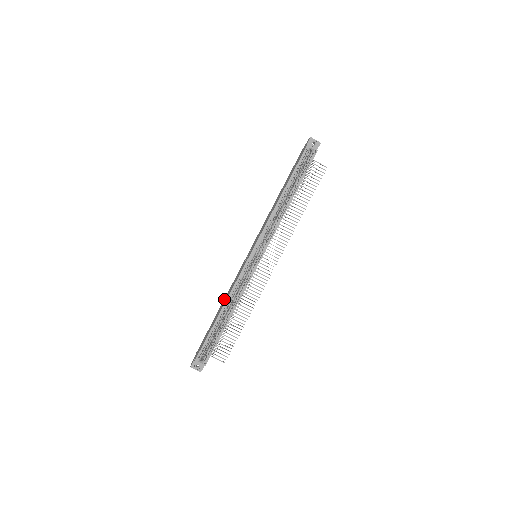
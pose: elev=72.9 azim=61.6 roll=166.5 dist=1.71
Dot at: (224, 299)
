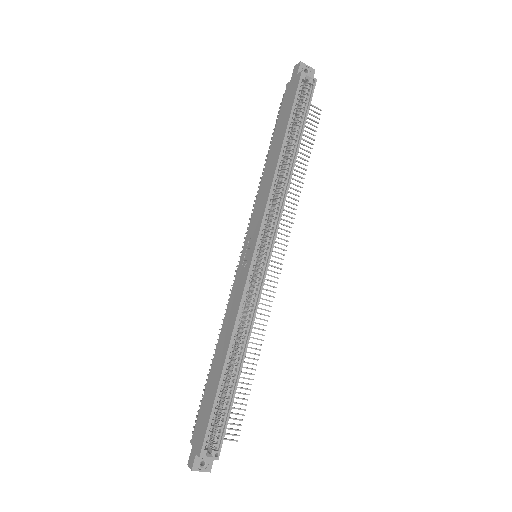
Dot at: (220, 337)
